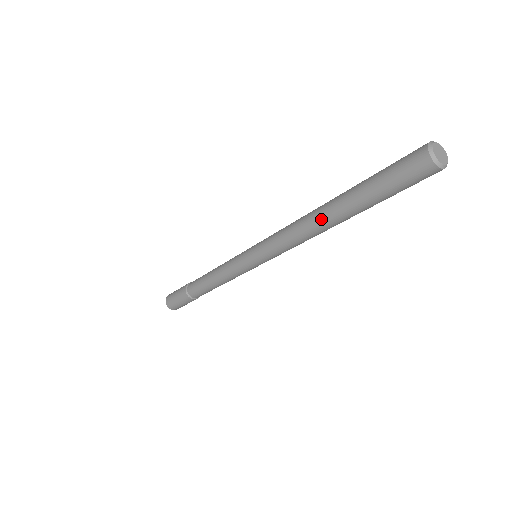
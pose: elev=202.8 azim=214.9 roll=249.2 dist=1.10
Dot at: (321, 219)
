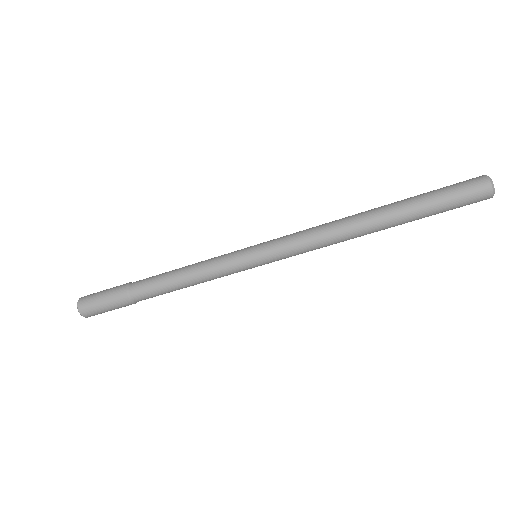
Dot at: (363, 213)
